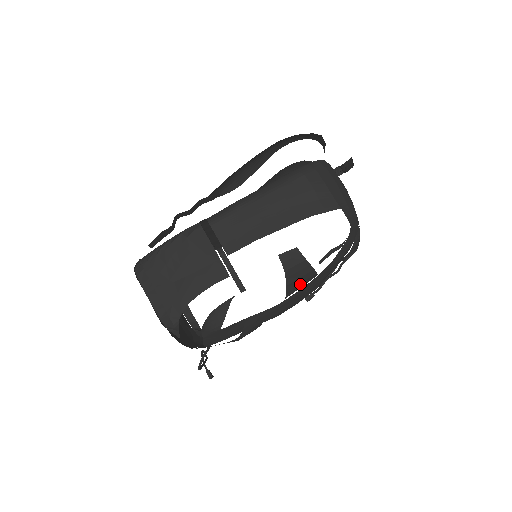
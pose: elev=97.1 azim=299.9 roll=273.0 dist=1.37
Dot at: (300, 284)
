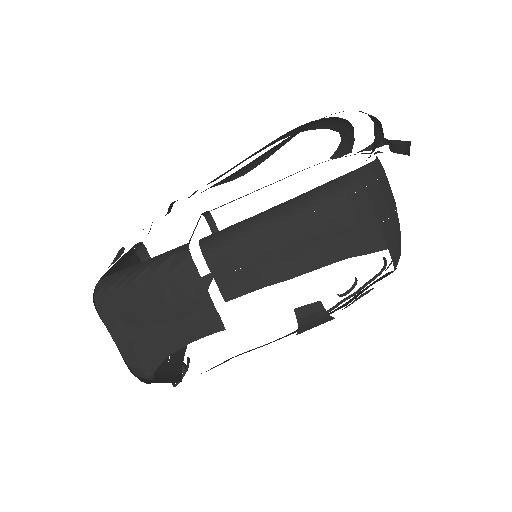
Dot at: occluded
